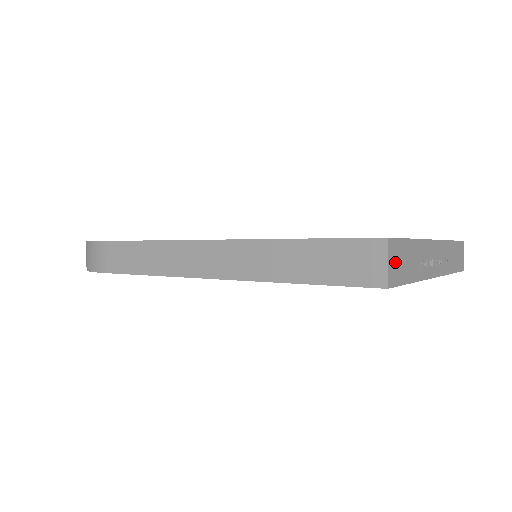
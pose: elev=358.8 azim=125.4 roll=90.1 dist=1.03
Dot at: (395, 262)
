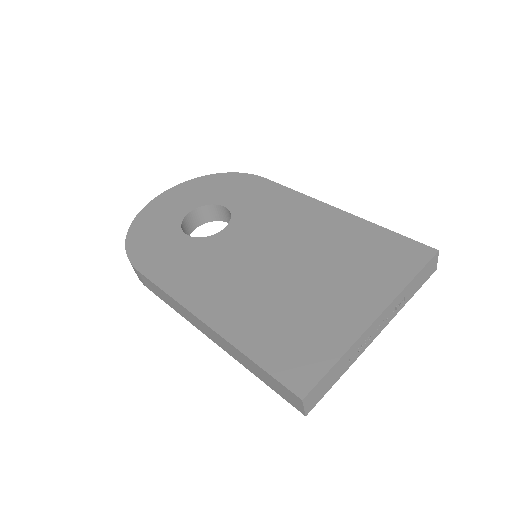
Dot at: (314, 397)
